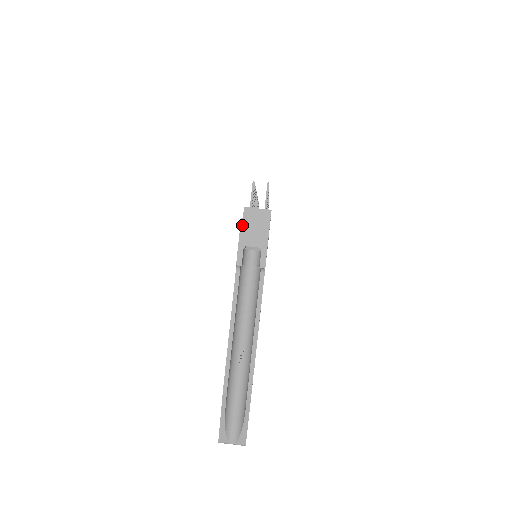
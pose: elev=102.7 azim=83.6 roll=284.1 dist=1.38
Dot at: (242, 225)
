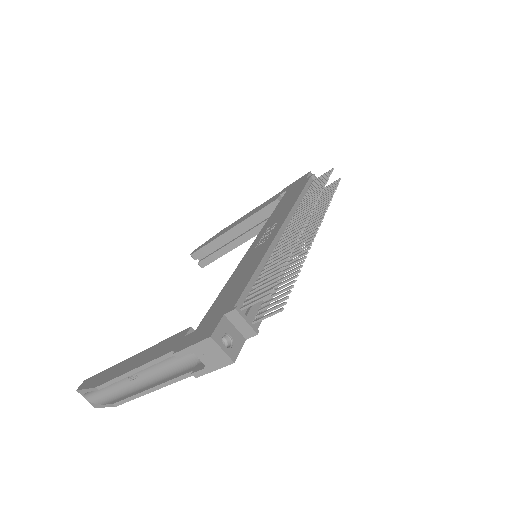
Dot at: (206, 341)
